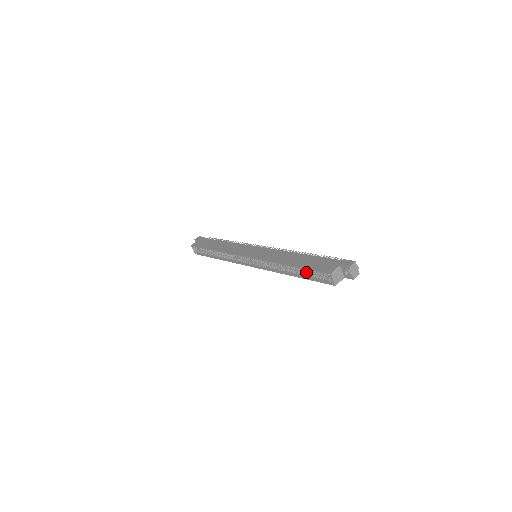
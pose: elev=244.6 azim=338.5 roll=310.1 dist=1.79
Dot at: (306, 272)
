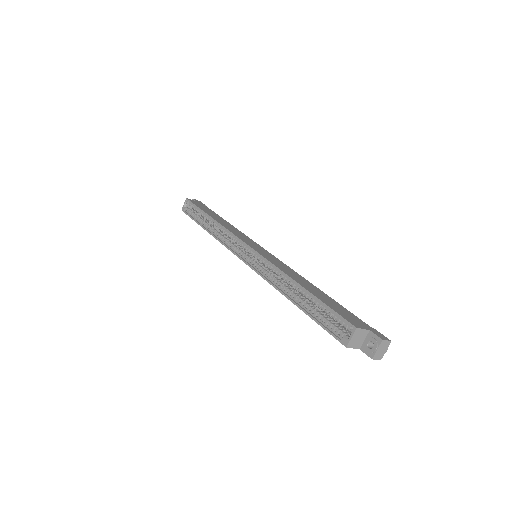
Dot at: (315, 308)
